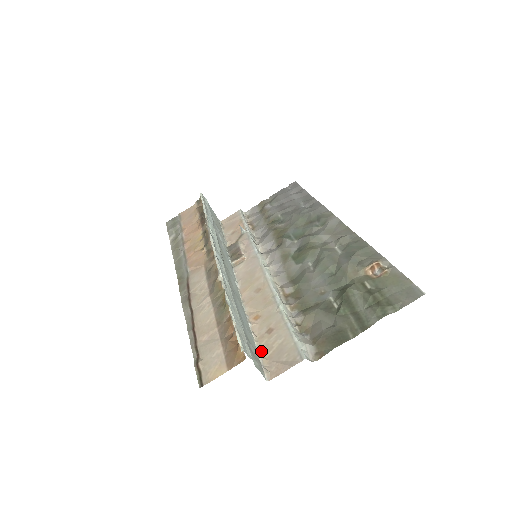
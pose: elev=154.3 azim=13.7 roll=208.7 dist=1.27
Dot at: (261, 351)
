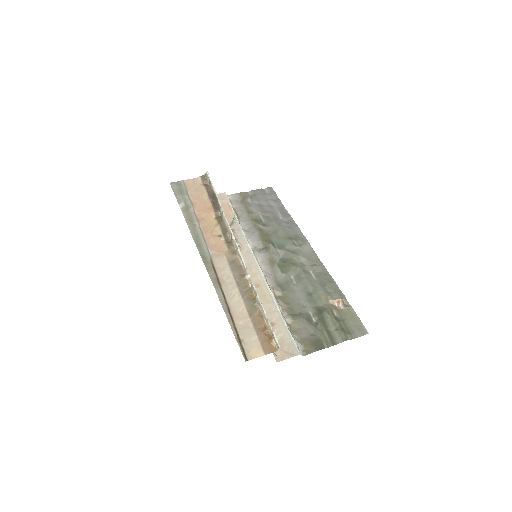
Dot at: occluded
